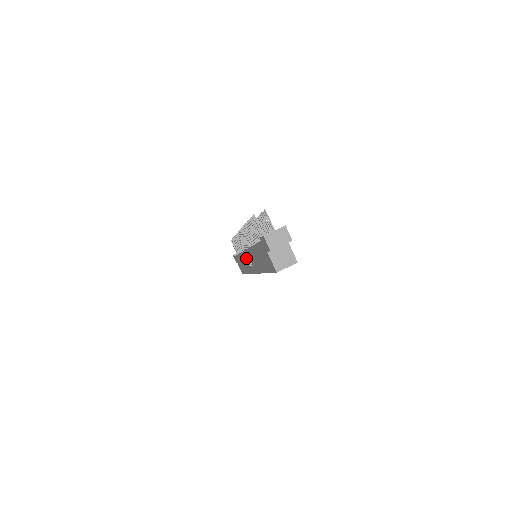
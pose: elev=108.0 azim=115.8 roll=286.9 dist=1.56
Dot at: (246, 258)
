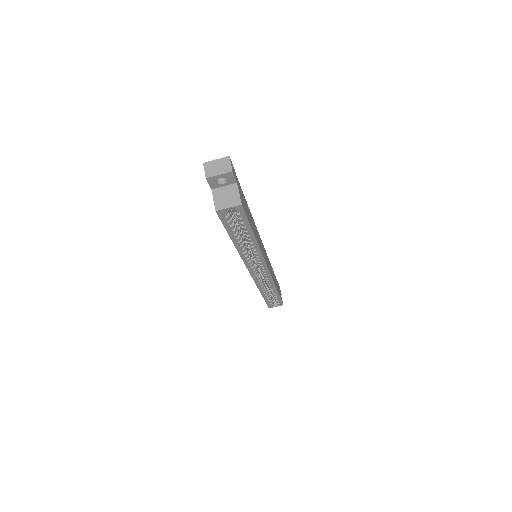
Dot at: occluded
